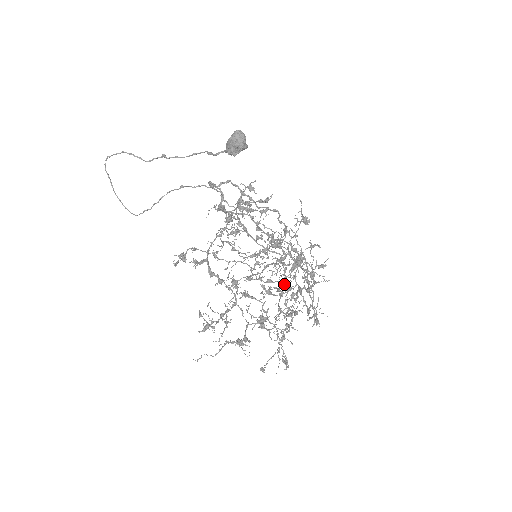
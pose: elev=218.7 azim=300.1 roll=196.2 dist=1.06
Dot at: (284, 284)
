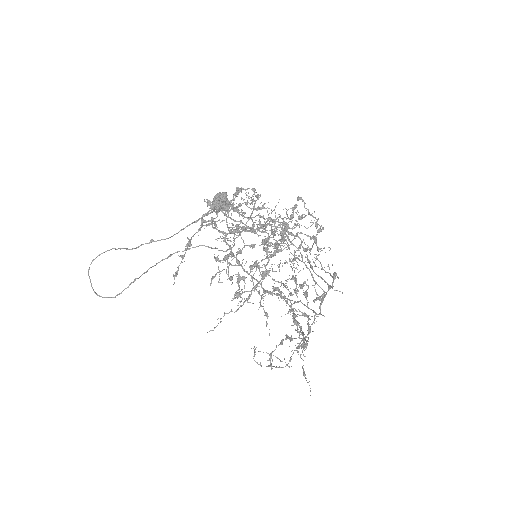
Dot at: occluded
